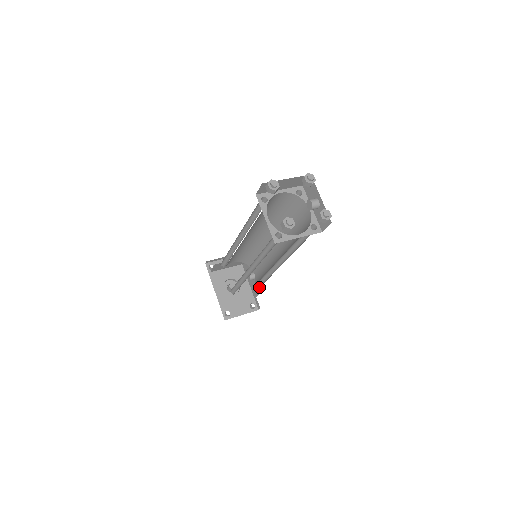
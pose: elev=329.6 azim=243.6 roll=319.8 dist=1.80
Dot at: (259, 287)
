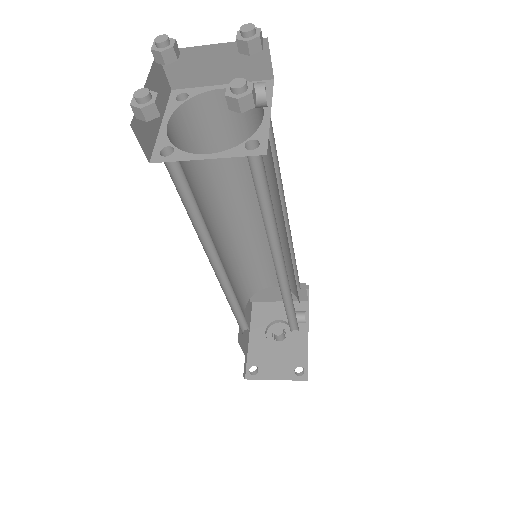
Dot at: occluded
